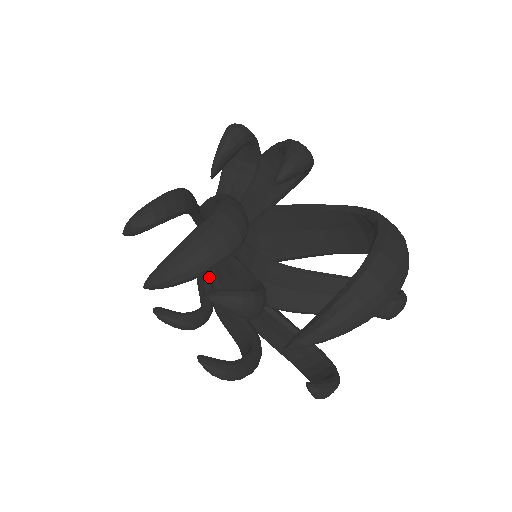
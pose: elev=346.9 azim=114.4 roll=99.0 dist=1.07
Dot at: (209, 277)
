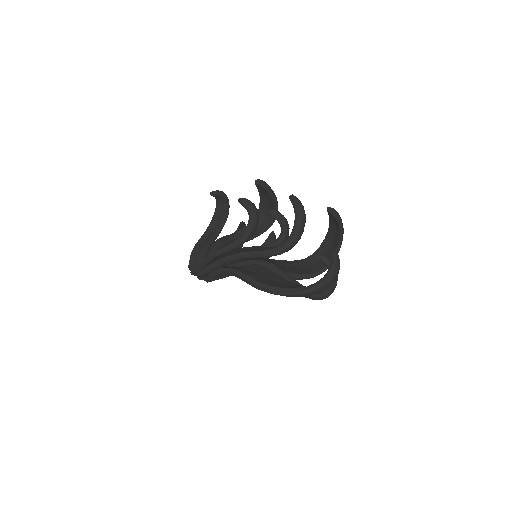
Dot at: occluded
